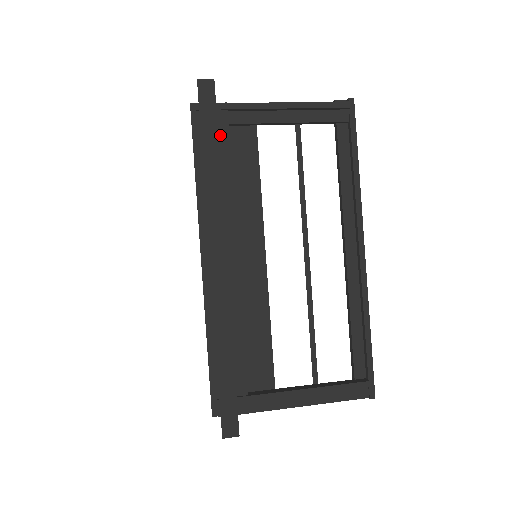
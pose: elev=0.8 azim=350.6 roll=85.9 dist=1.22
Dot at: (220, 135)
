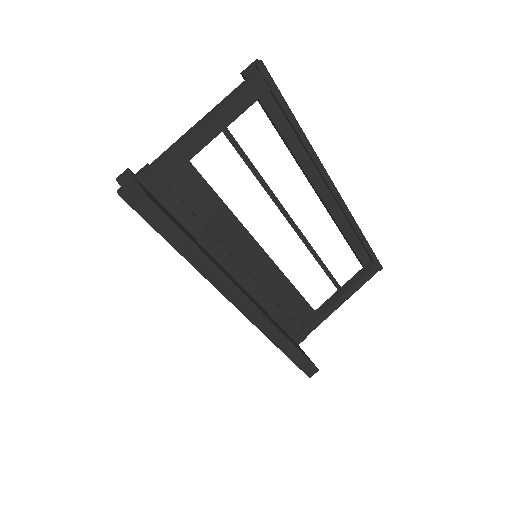
Dot at: (166, 199)
